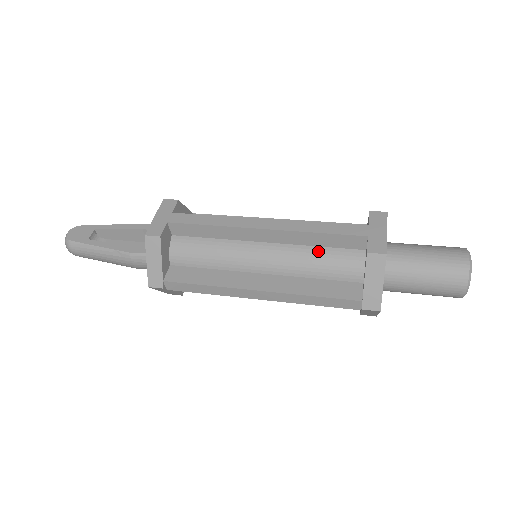
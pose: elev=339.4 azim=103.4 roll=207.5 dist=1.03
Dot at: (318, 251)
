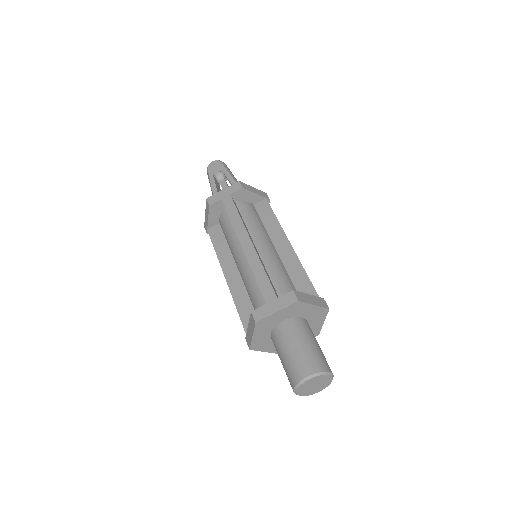
Dot at: (256, 285)
